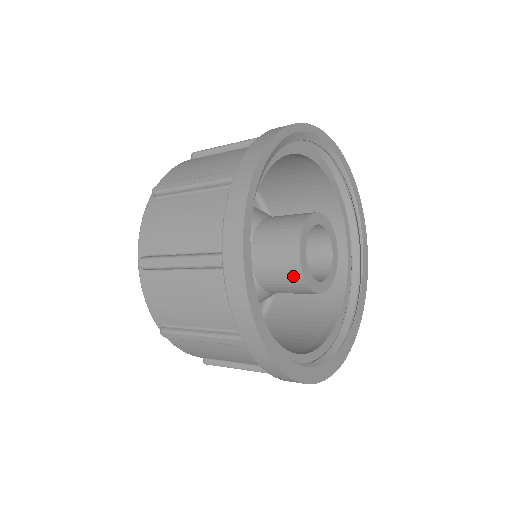
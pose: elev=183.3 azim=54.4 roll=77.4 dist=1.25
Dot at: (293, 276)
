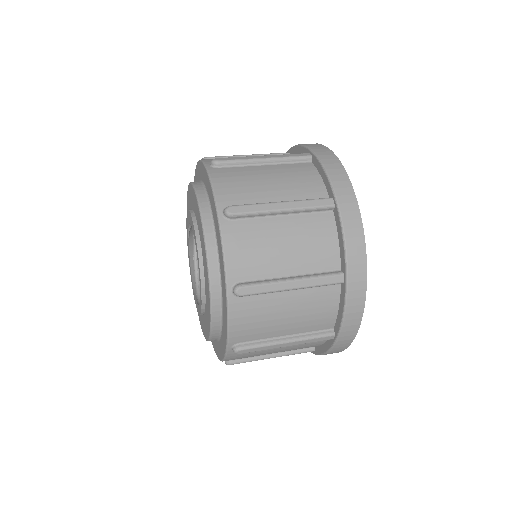
Dot at: occluded
